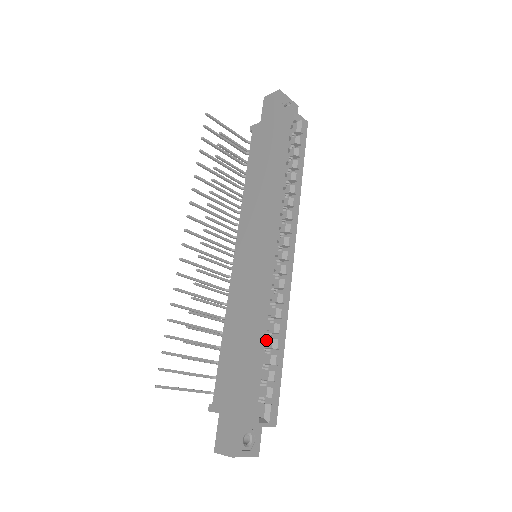
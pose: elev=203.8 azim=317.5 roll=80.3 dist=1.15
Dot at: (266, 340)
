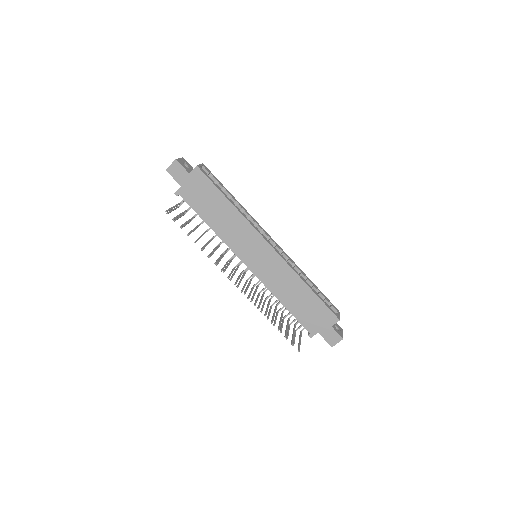
Dot at: (308, 284)
